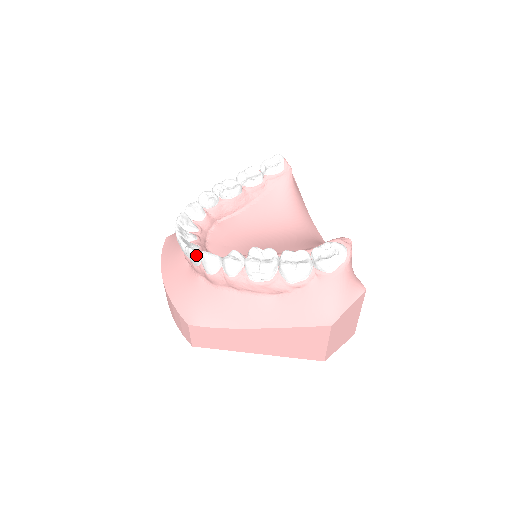
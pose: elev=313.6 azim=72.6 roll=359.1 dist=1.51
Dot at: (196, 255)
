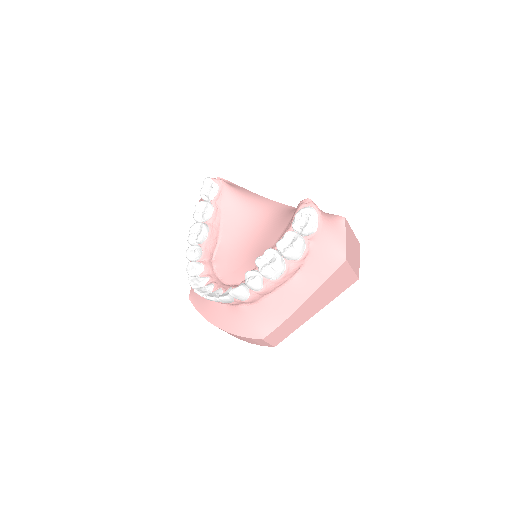
Dot at: (228, 298)
